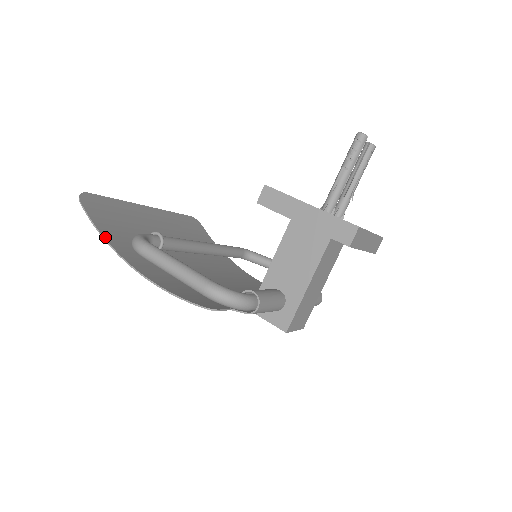
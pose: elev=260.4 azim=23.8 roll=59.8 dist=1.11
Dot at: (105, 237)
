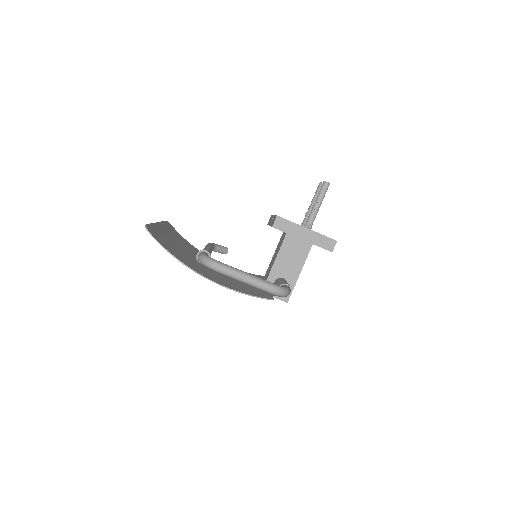
Dot at: (179, 259)
